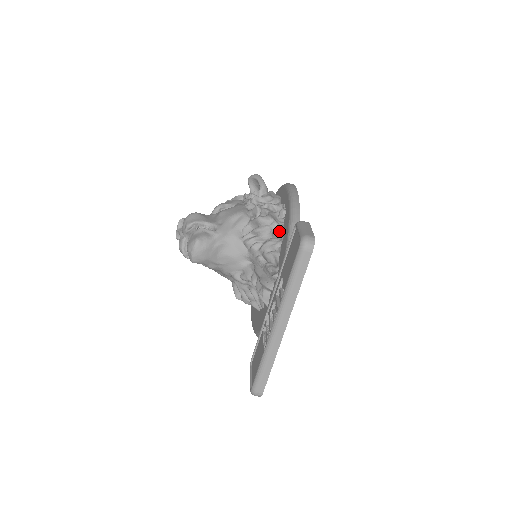
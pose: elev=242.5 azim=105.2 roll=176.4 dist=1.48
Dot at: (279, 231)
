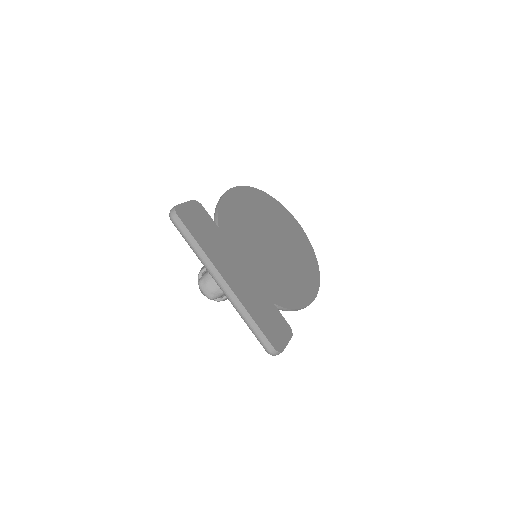
Dot at: occluded
